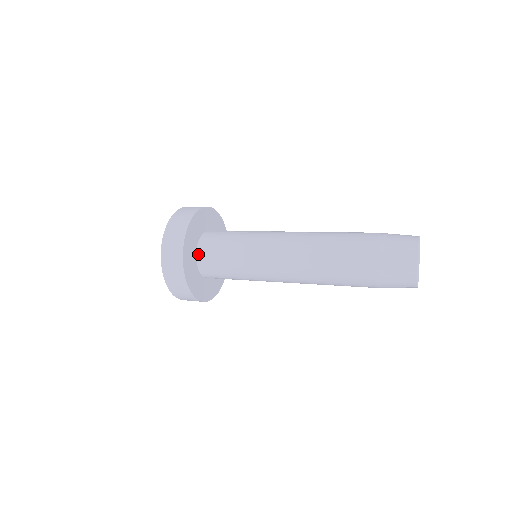
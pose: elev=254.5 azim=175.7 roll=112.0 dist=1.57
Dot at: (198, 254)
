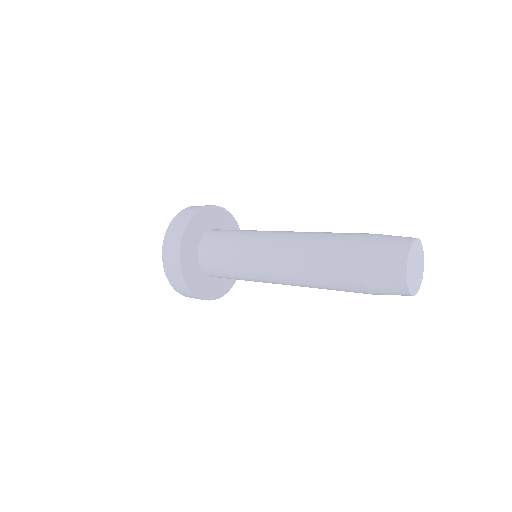
Dot at: (200, 263)
